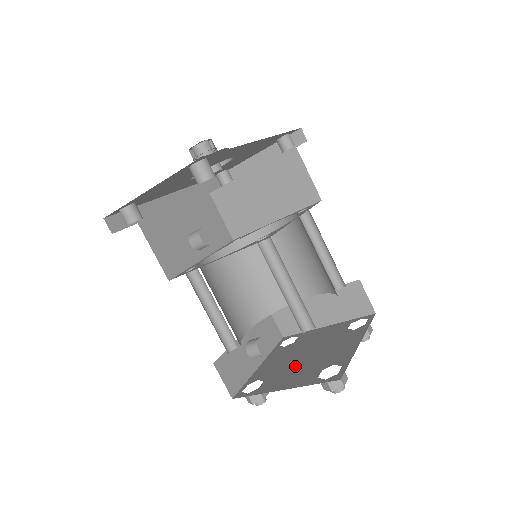
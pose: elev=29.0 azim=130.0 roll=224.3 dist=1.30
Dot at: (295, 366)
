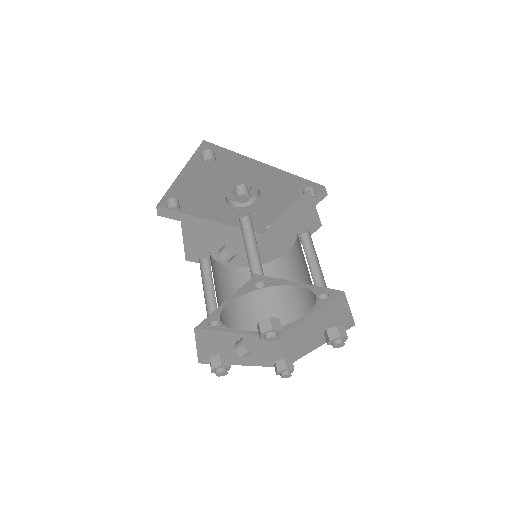
Dot at: occluded
